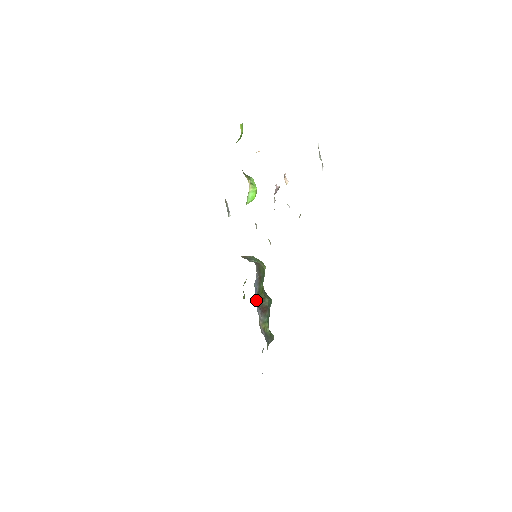
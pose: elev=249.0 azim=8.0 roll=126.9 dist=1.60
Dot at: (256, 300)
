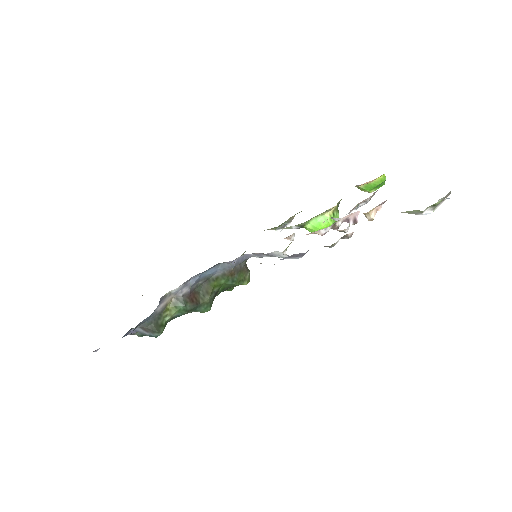
Dot at: (202, 275)
